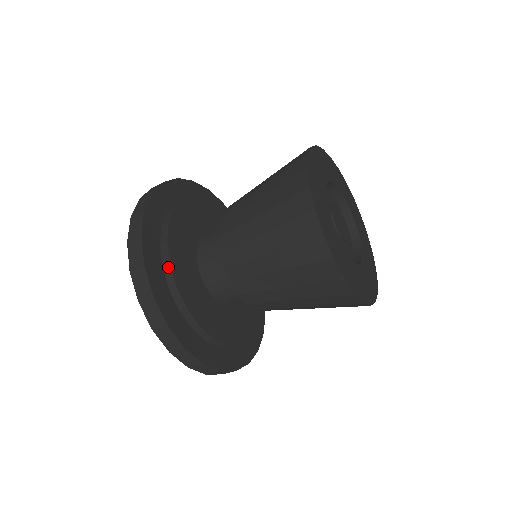
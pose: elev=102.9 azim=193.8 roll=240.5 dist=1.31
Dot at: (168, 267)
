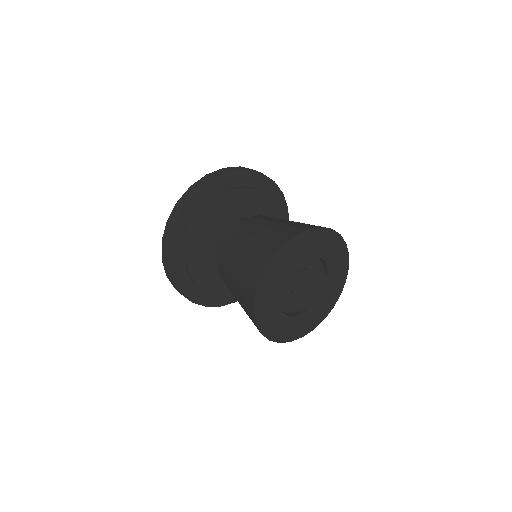
Dot at: (186, 262)
